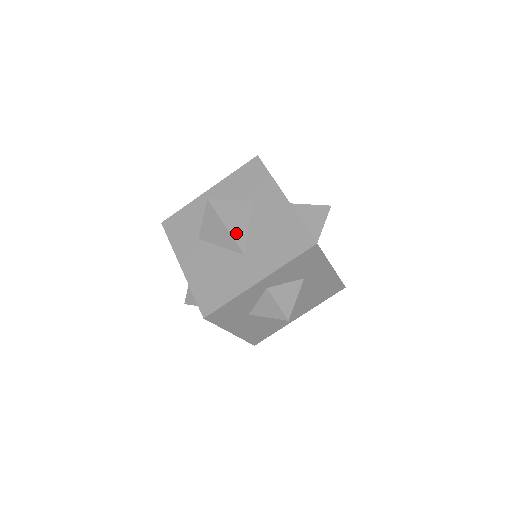
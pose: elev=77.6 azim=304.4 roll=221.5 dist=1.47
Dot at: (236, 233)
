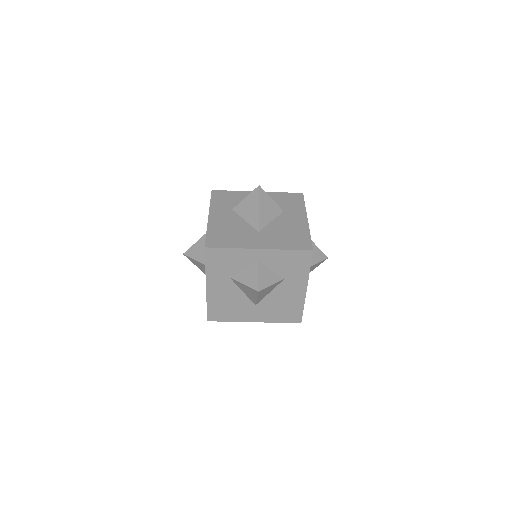
Dot at: occluded
